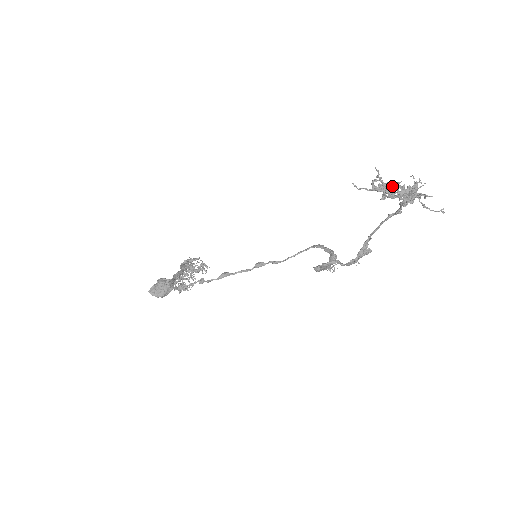
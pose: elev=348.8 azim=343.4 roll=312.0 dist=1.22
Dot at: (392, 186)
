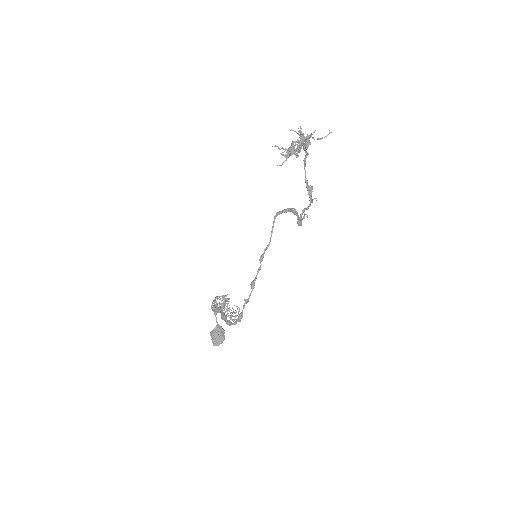
Dot at: (293, 146)
